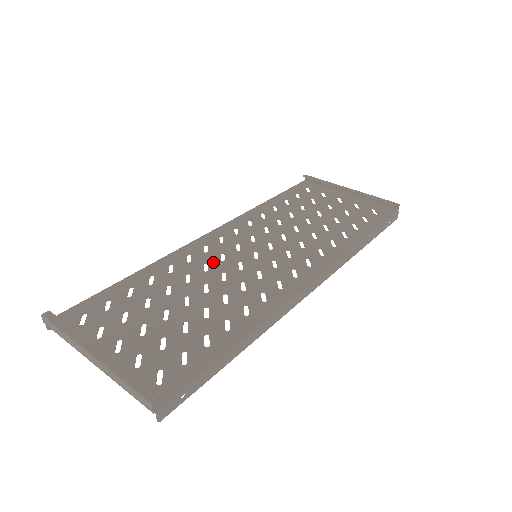
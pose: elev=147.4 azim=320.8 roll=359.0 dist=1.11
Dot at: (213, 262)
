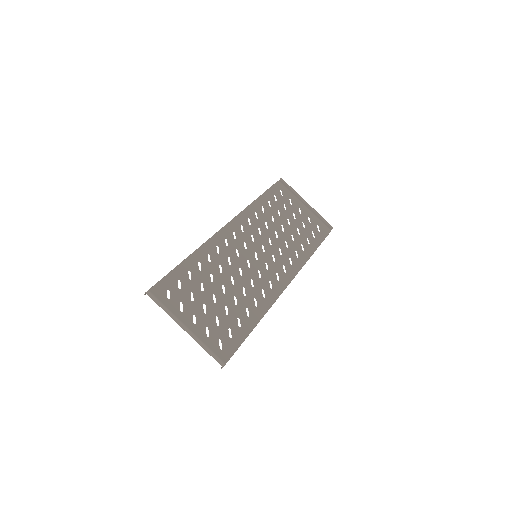
Dot at: (233, 257)
